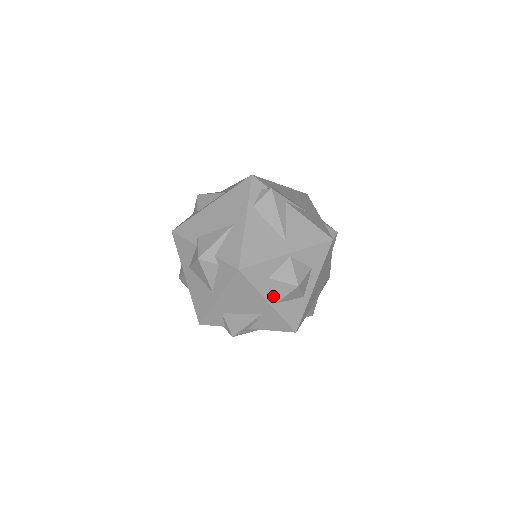
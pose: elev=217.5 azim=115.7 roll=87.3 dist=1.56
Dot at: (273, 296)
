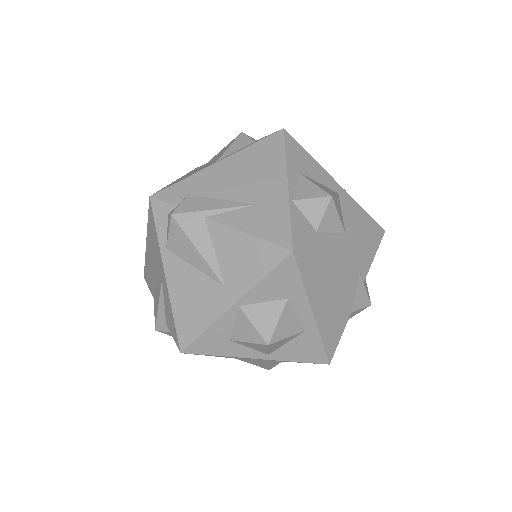
Dot at: (256, 351)
